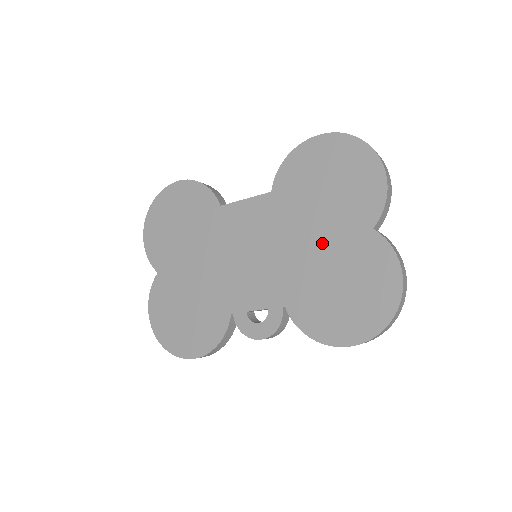
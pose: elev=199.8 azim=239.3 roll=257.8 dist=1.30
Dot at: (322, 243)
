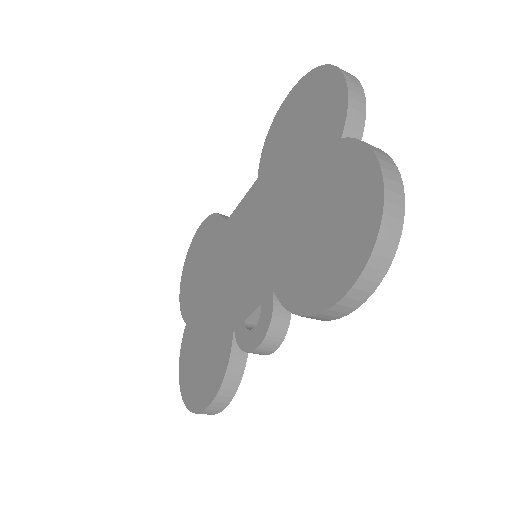
Dot at: (299, 193)
